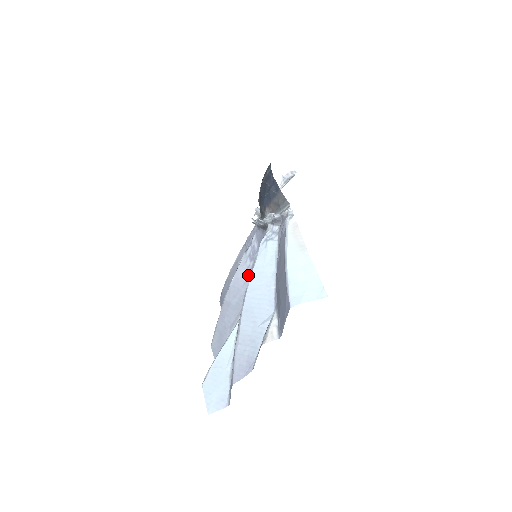
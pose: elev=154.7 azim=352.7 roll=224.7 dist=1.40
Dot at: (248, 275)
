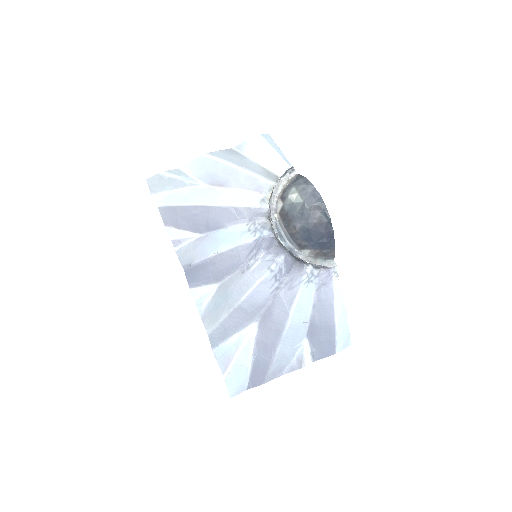
Dot at: (271, 293)
